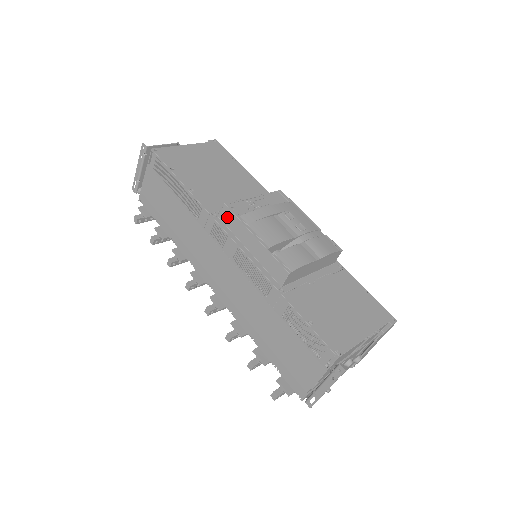
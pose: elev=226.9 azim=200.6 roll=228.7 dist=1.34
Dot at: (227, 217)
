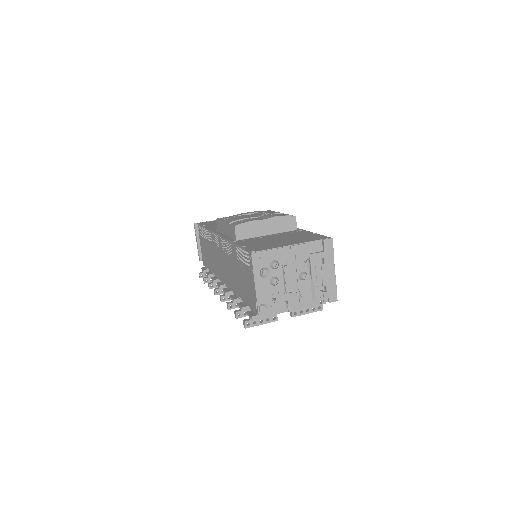
Dot at: (218, 226)
